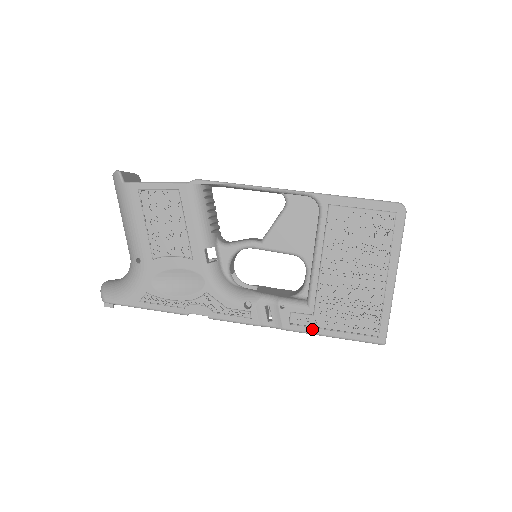
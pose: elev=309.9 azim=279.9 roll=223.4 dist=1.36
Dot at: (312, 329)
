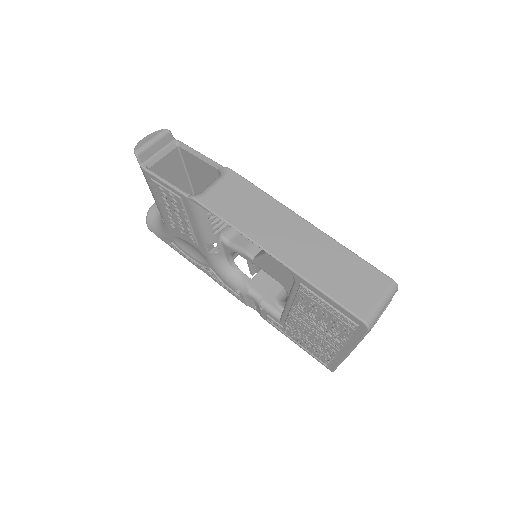
Dot at: (282, 332)
